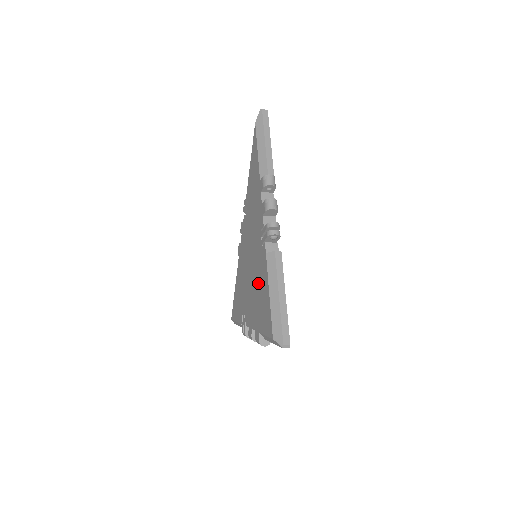
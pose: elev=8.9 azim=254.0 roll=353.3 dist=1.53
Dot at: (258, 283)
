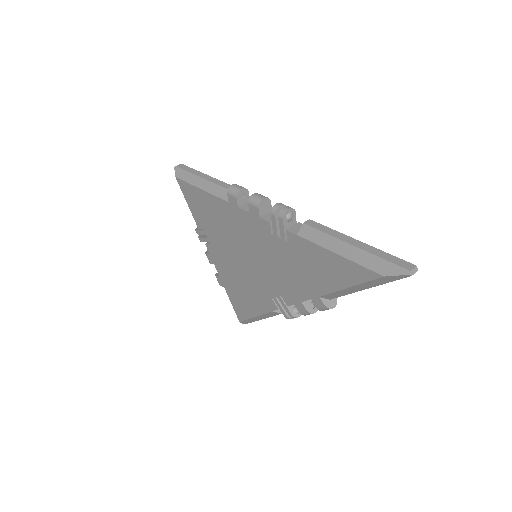
Dot at: (246, 287)
